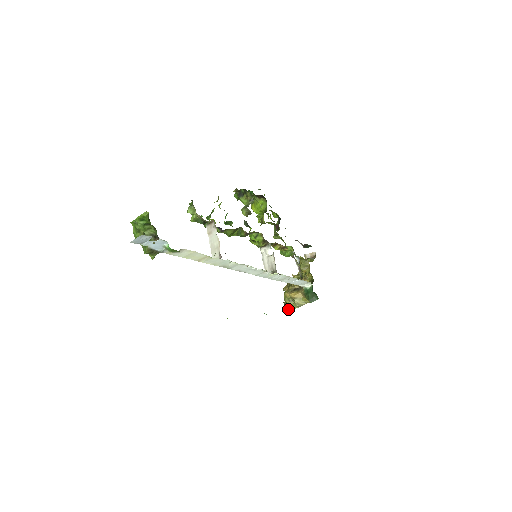
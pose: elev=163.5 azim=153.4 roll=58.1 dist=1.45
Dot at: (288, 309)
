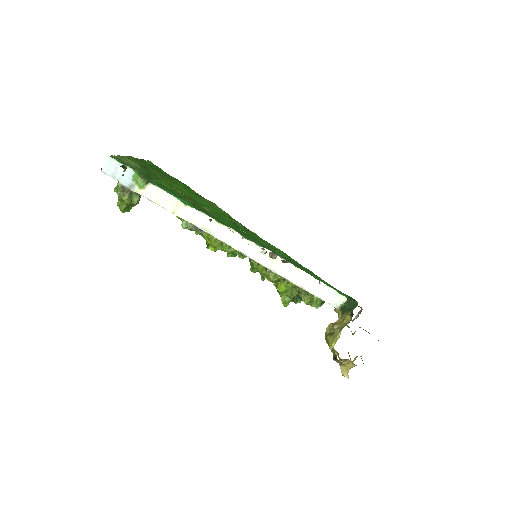
Dot at: (331, 343)
